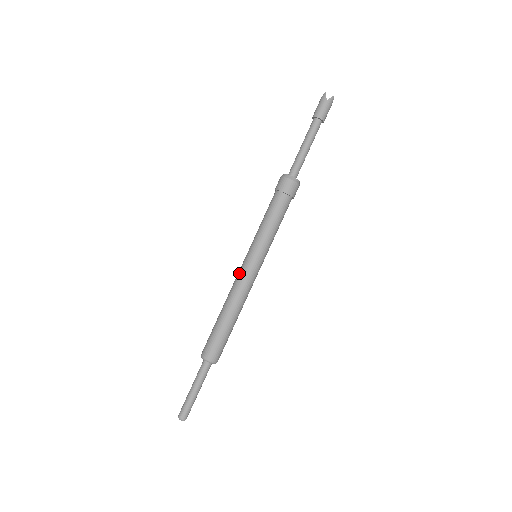
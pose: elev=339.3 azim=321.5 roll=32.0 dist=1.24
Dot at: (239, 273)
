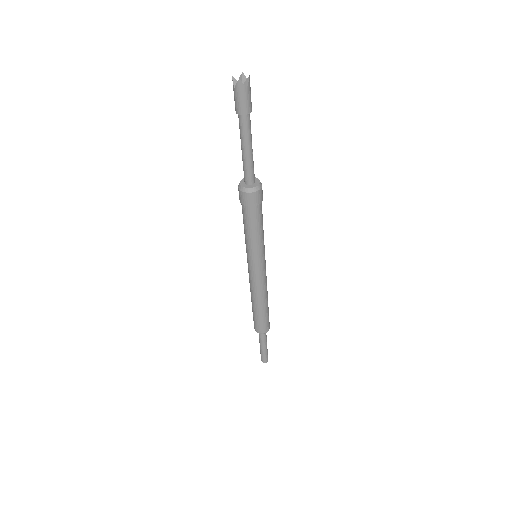
Dot at: (254, 278)
